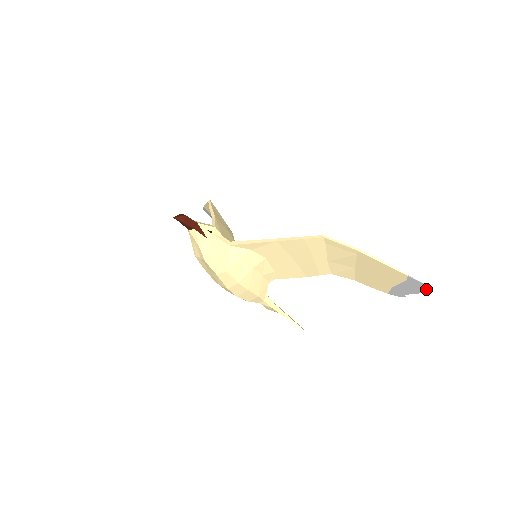
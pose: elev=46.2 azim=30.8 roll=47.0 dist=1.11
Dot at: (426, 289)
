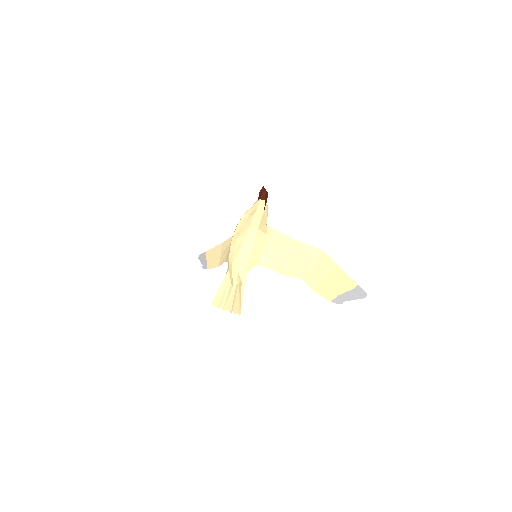
Dot at: (363, 296)
